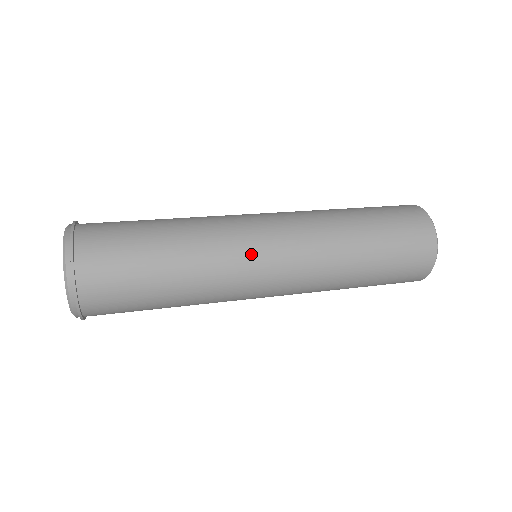
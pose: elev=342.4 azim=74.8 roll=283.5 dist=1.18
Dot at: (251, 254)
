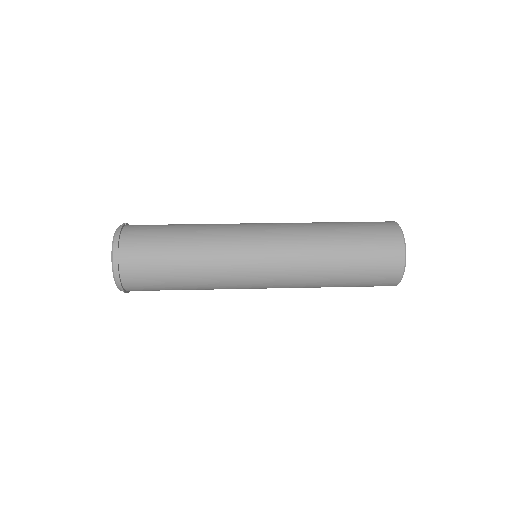
Dot at: (245, 286)
